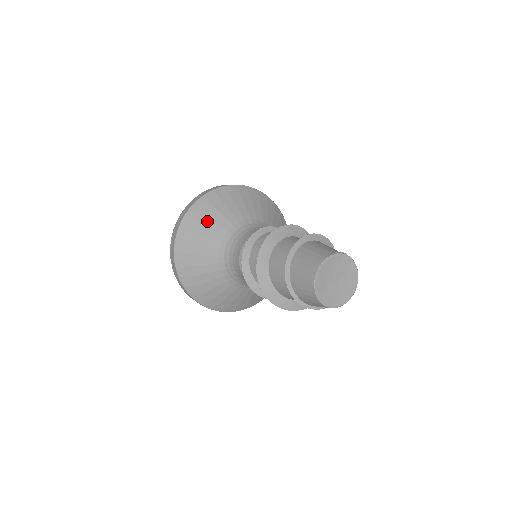
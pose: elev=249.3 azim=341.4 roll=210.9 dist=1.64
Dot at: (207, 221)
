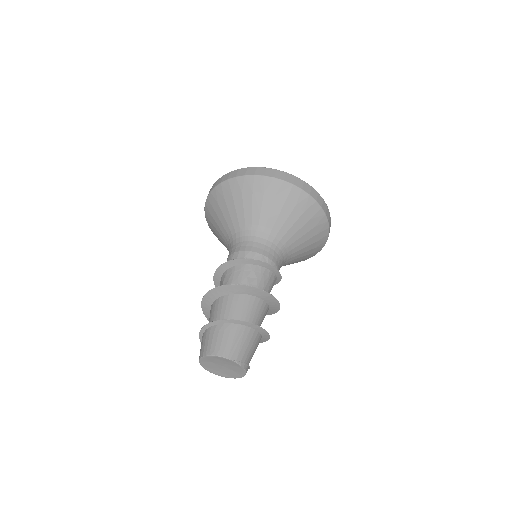
Dot at: (258, 200)
